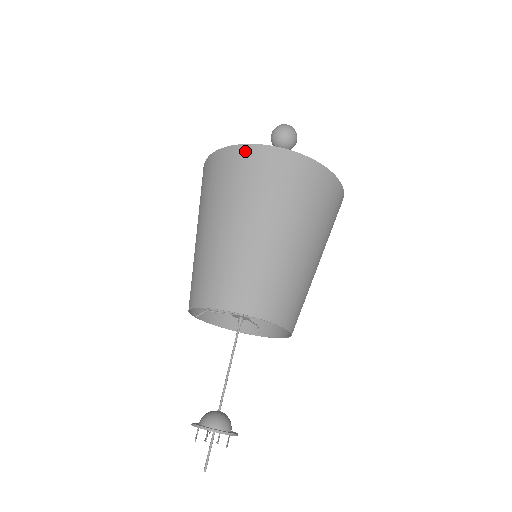
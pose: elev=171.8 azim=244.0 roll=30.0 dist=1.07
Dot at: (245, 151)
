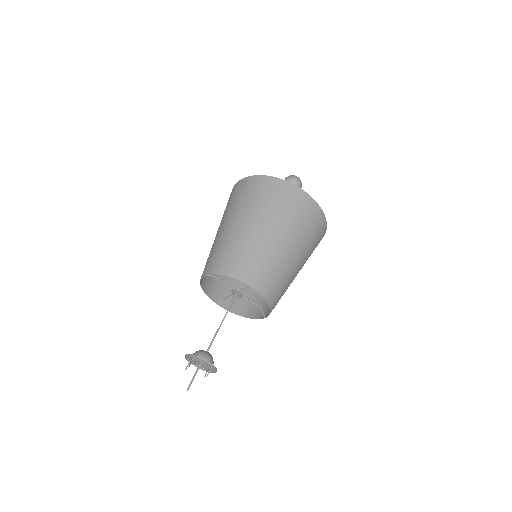
Dot at: (236, 186)
